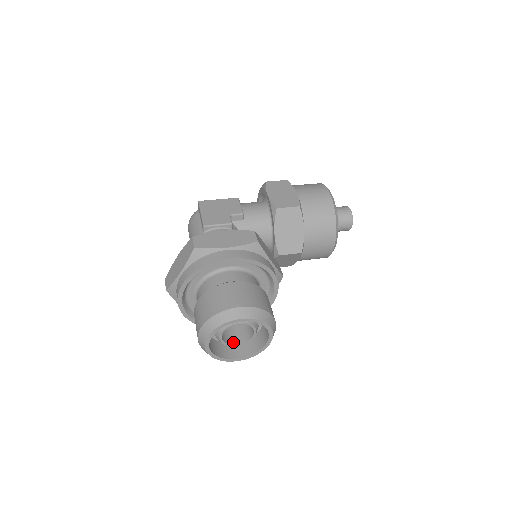
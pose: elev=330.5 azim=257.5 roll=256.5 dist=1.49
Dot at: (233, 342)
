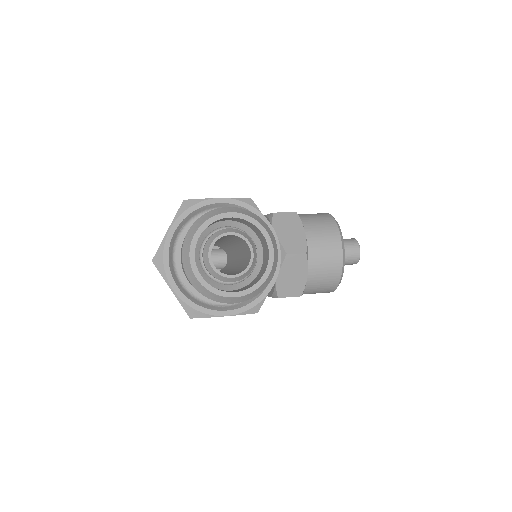
Dot at: occluded
